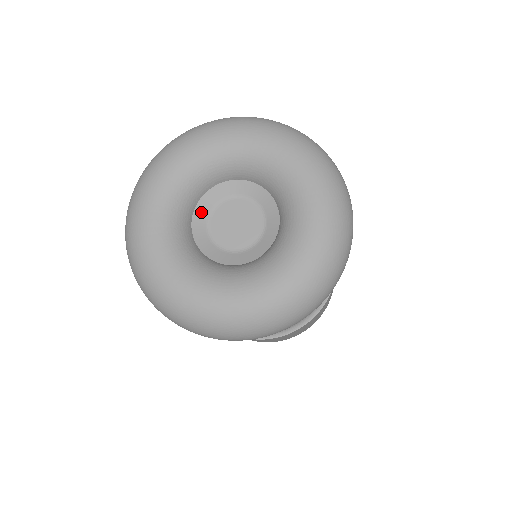
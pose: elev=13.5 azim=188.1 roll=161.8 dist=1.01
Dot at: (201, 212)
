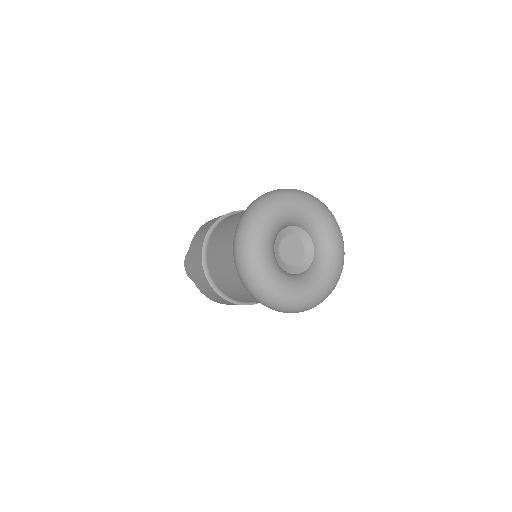
Dot at: (276, 246)
